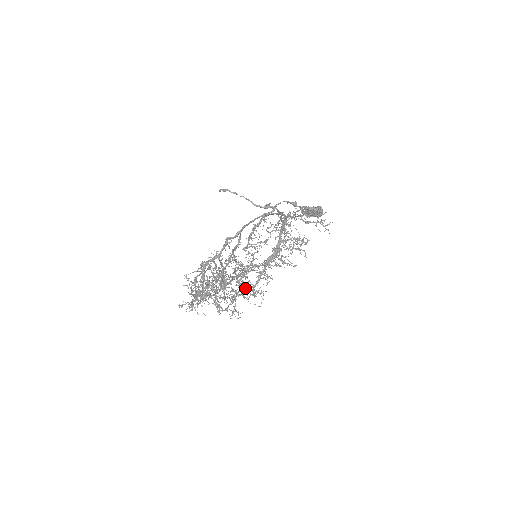
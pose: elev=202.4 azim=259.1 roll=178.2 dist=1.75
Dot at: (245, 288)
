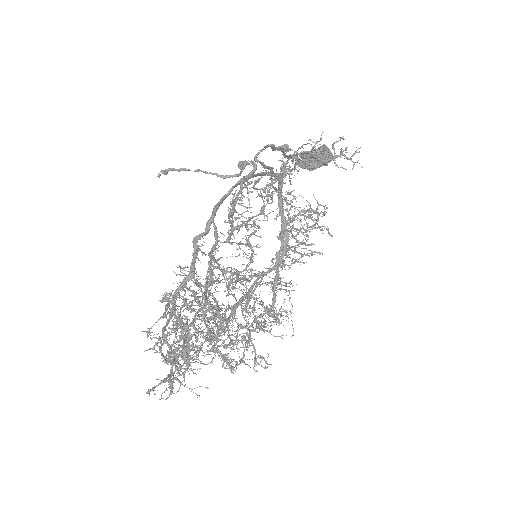
Dot at: (259, 316)
